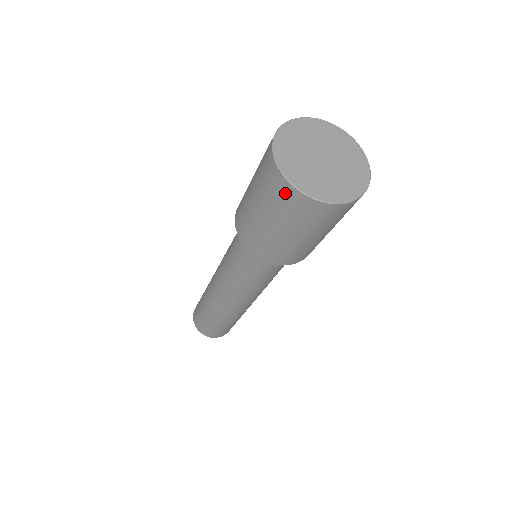
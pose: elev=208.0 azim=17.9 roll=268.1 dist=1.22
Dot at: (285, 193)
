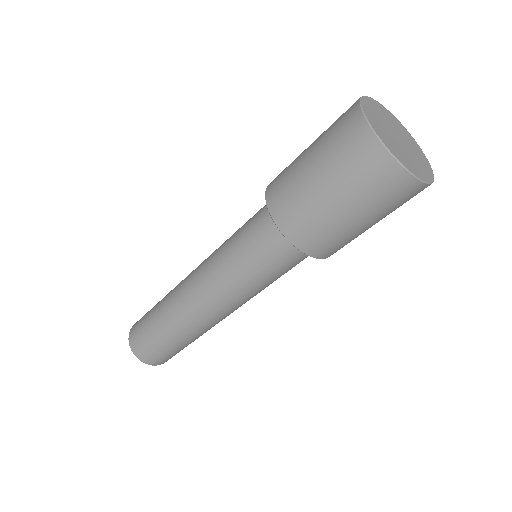
Dot at: (348, 115)
